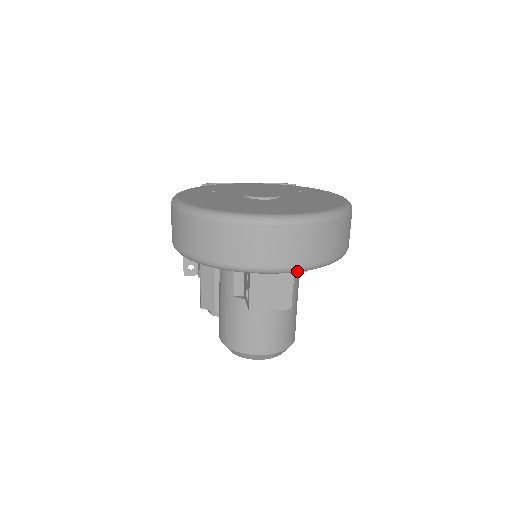
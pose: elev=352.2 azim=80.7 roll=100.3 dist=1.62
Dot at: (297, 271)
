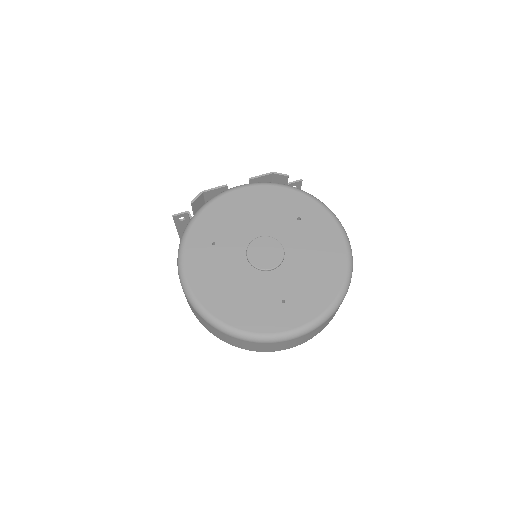
Dot at: occluded
